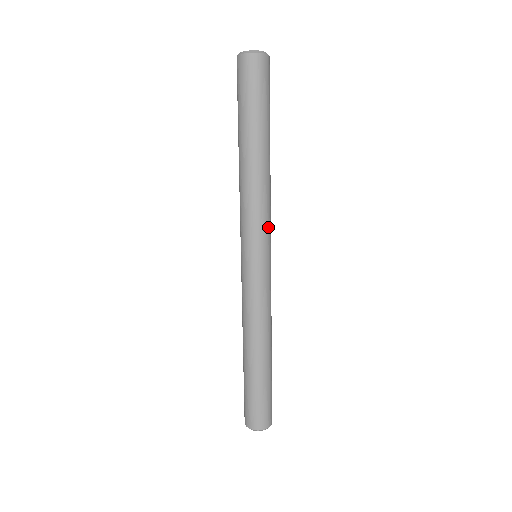
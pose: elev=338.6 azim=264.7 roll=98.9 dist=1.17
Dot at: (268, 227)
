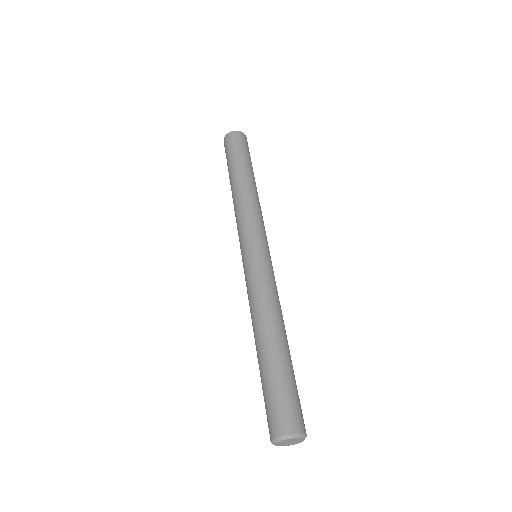
Dot at: occluded
